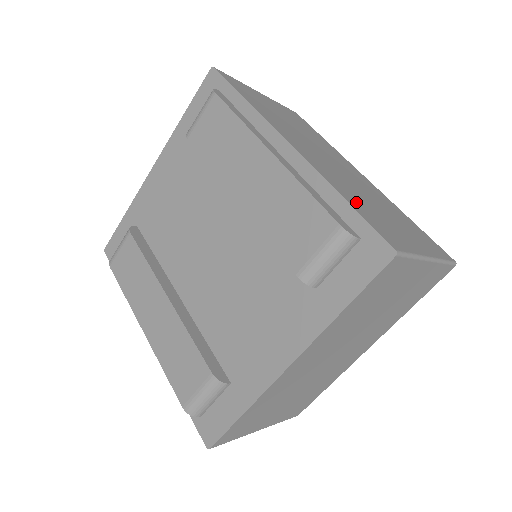
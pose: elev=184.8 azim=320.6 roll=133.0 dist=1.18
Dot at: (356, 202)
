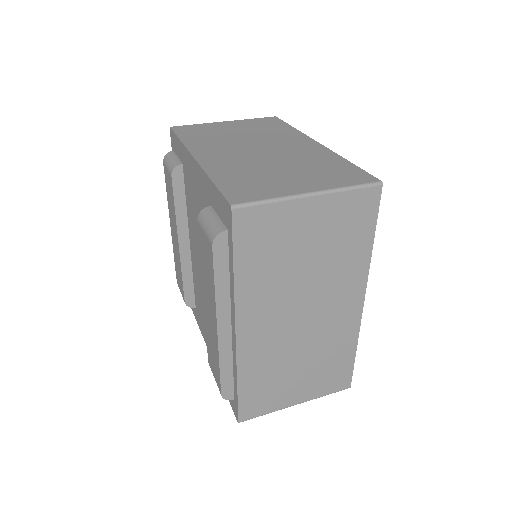
Dot at: (255, 382)
